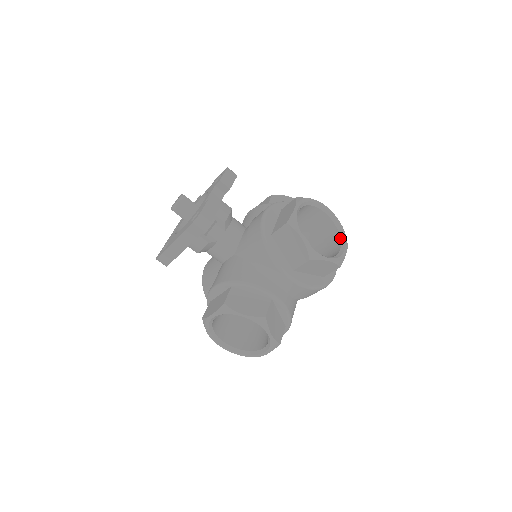
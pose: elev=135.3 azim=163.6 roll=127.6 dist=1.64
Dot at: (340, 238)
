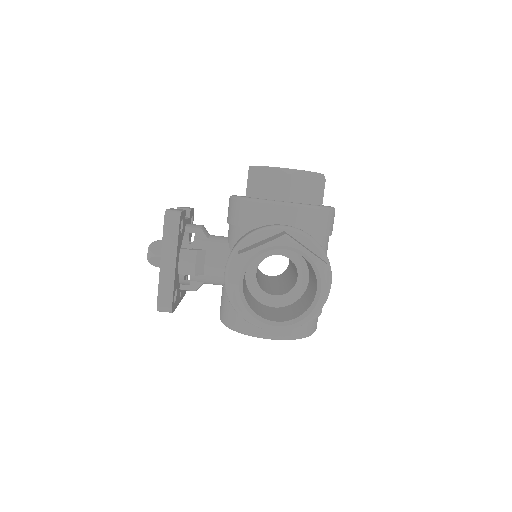
Dot at: occluded
